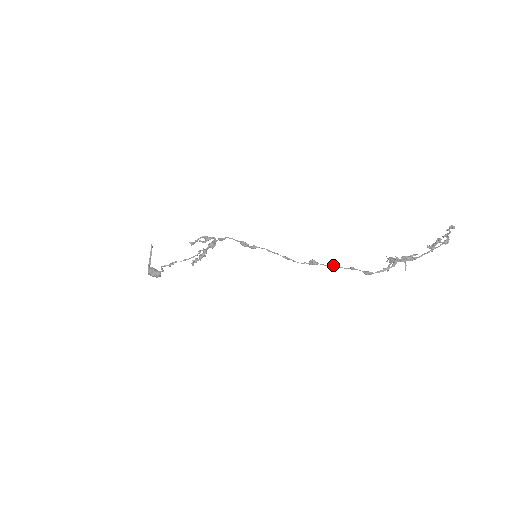
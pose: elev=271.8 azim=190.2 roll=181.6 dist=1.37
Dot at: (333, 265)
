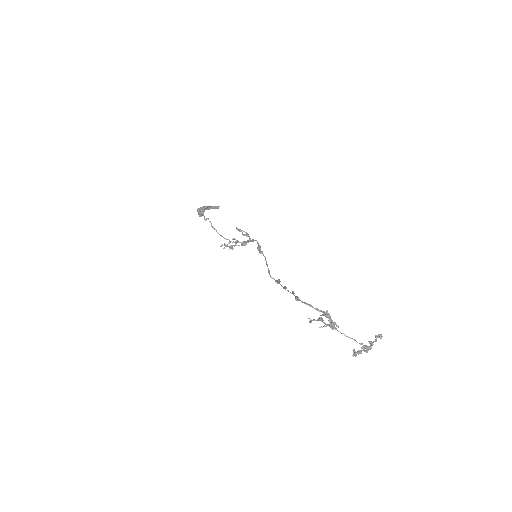
Dot at: (286, 288)
